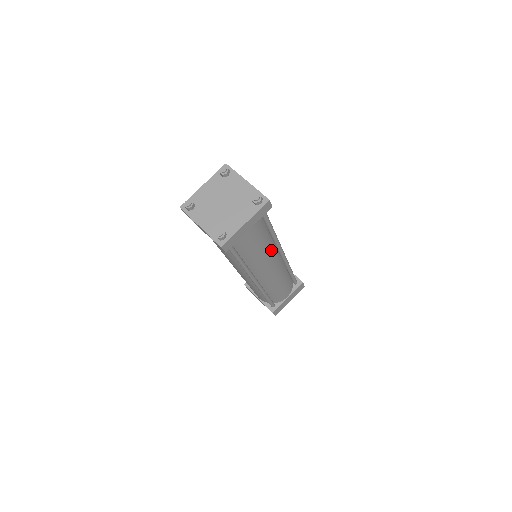
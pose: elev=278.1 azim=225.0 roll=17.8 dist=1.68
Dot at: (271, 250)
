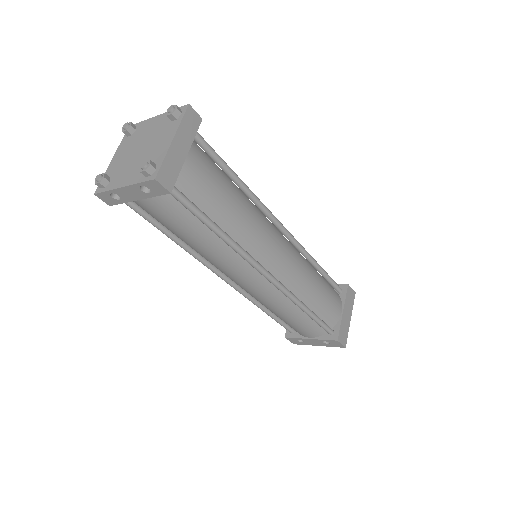
Dot at: (257, 214)
